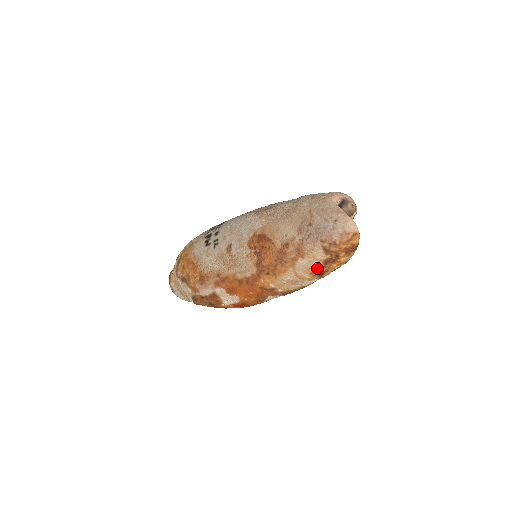
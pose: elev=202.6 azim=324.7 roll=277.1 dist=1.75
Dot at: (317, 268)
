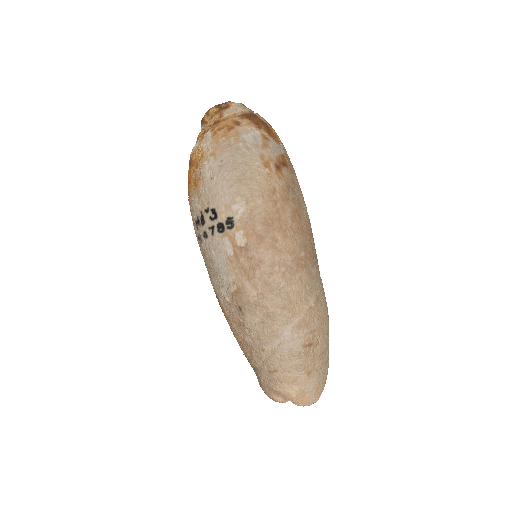
Dot at: occluded
